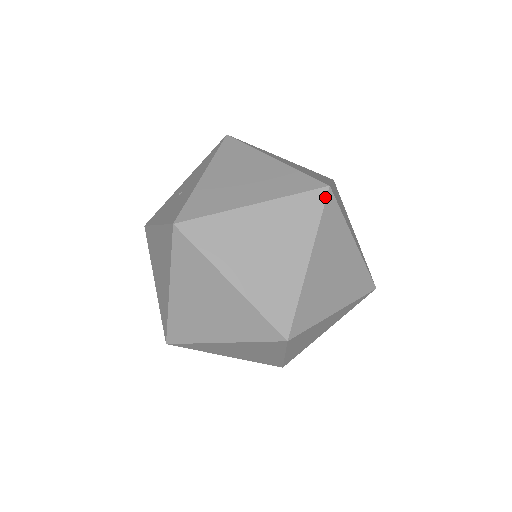
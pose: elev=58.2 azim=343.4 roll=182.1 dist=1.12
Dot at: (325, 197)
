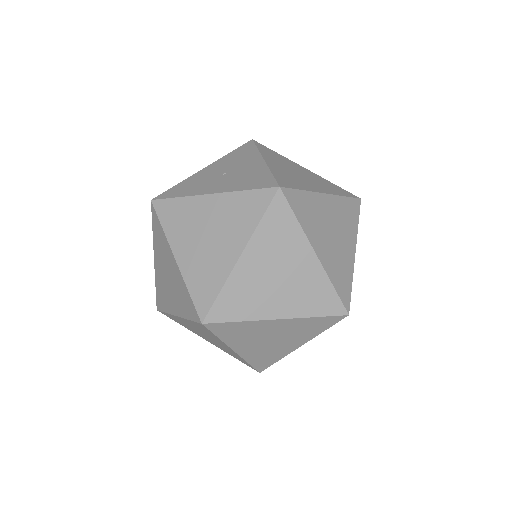
Dot at: occluded
